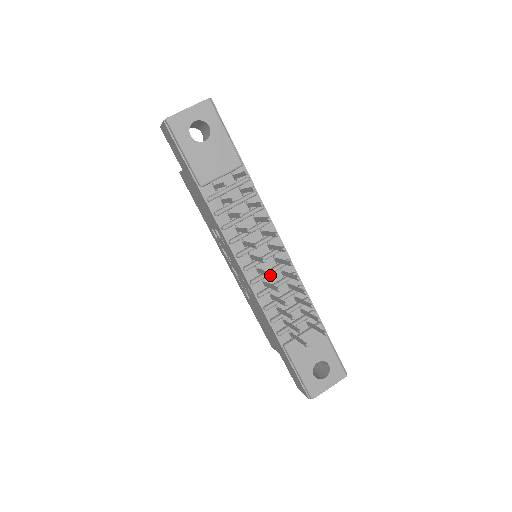
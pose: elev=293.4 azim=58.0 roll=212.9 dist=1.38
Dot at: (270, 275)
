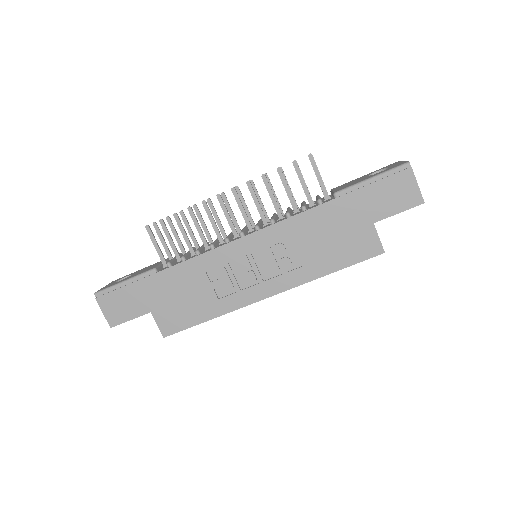
Dot at: (231, 189)
